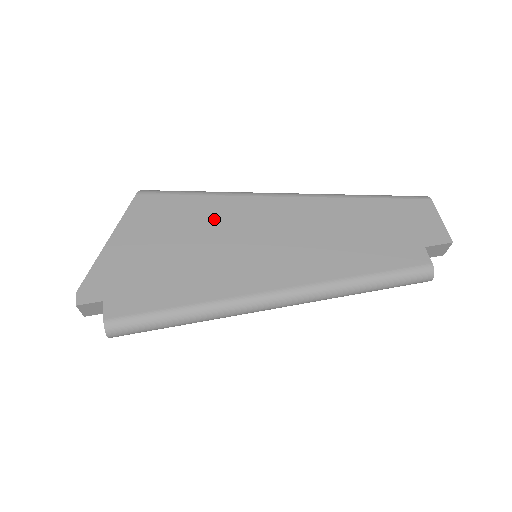
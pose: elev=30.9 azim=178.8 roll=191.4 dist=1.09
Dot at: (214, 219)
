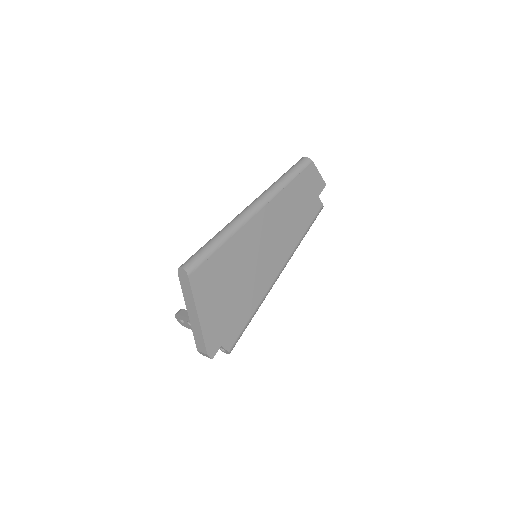
Dot at: (236, 257)
